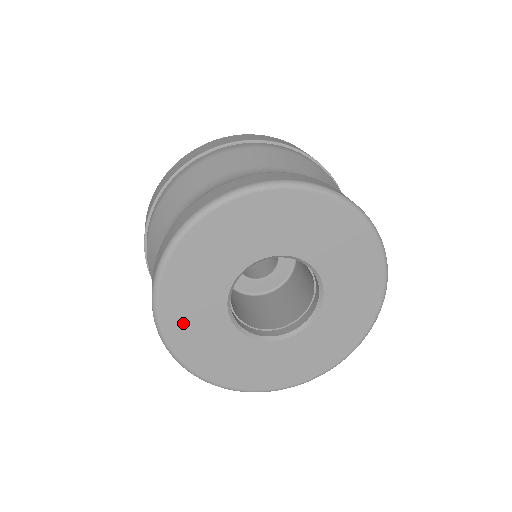
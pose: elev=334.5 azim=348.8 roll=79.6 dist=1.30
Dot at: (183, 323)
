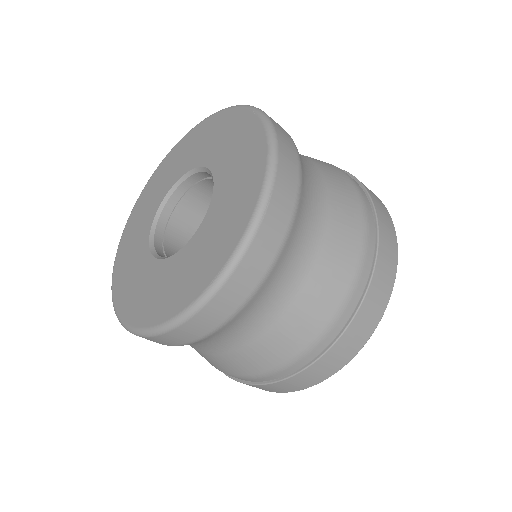
Dot at: (147, 196)
